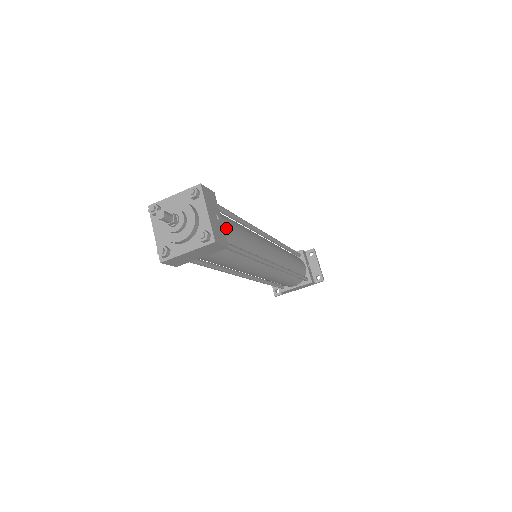
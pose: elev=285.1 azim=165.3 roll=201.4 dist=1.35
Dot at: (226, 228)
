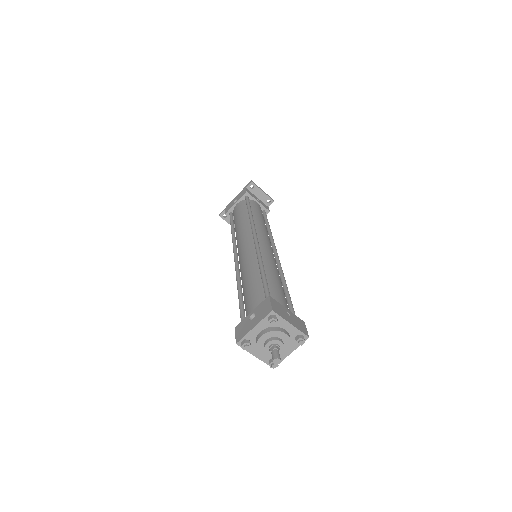
Dot at: (285, 305)
